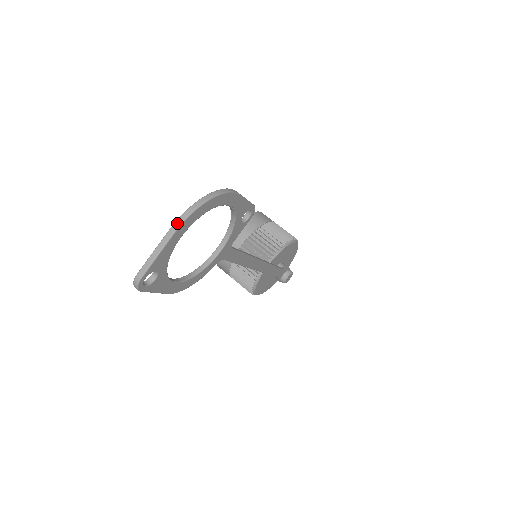
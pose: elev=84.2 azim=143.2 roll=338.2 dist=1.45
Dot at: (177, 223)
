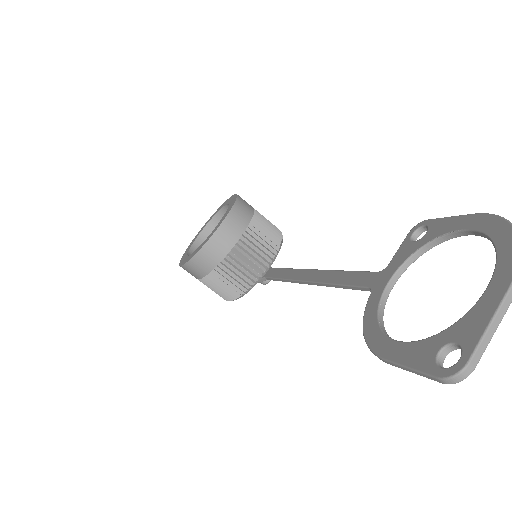
Dot at: out of frame
